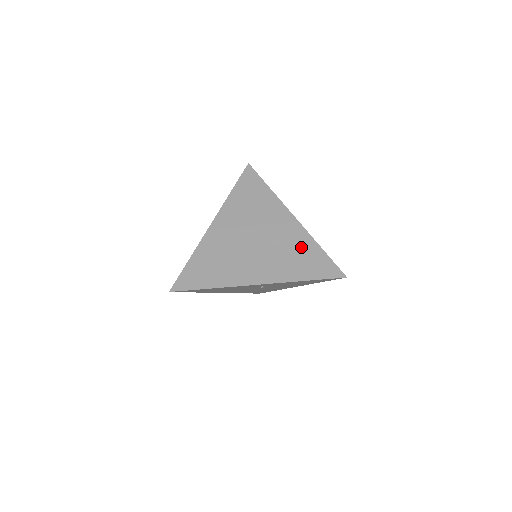
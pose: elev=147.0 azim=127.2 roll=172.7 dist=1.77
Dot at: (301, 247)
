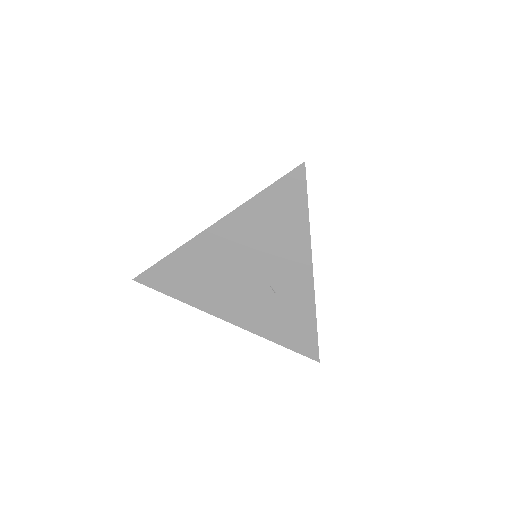
Dot at: (296, 311)
